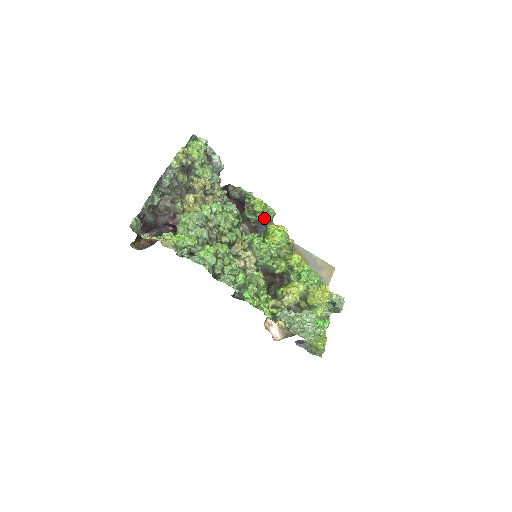
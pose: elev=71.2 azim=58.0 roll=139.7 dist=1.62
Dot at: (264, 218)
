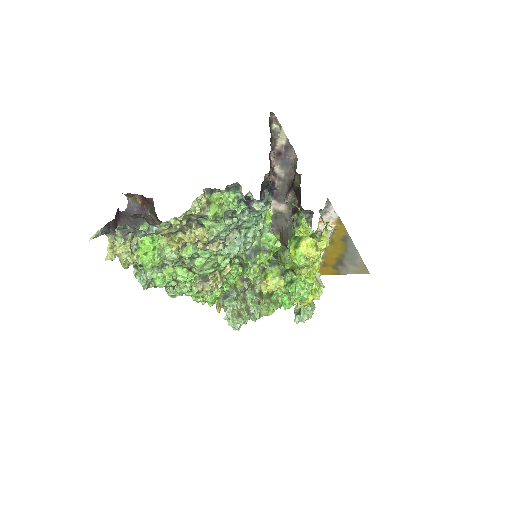
Dot at: occluded
